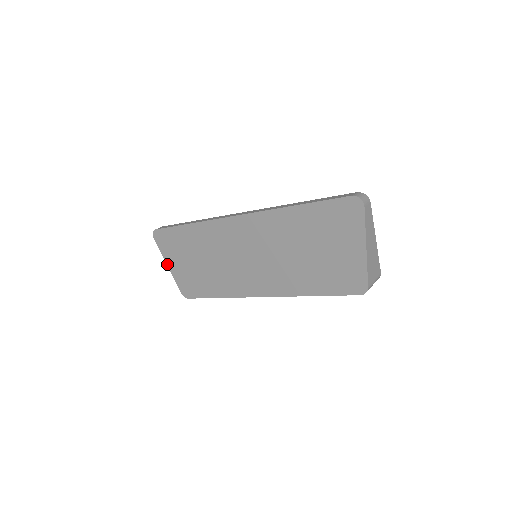
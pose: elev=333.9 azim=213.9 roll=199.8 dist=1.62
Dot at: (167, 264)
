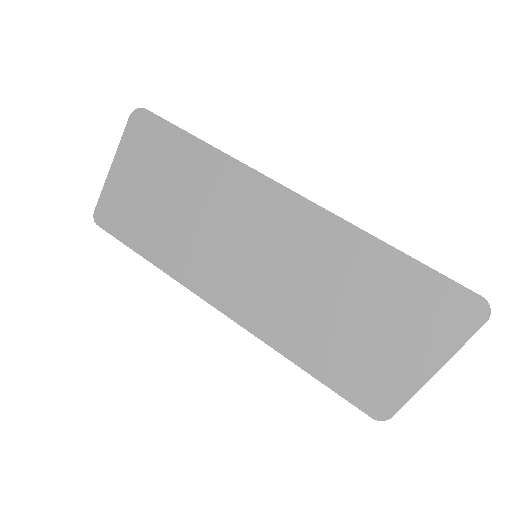
Dot at: (114, 161)
